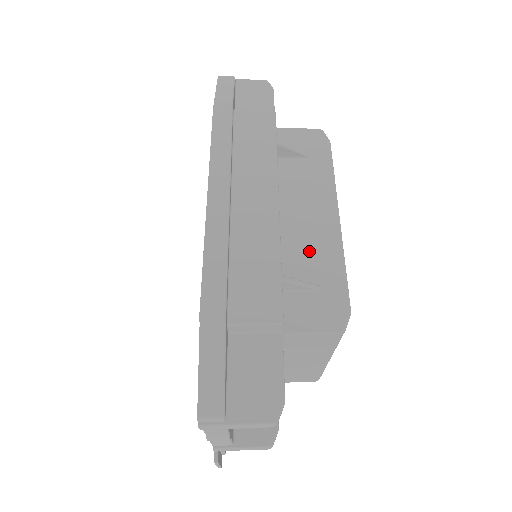
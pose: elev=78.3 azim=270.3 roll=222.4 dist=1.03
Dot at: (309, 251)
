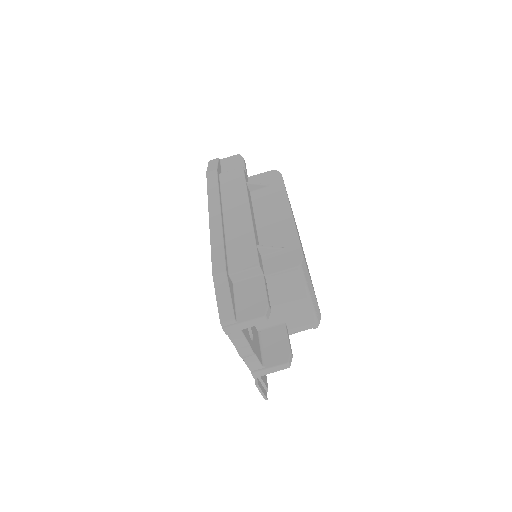
Dot at: (275, 232)
